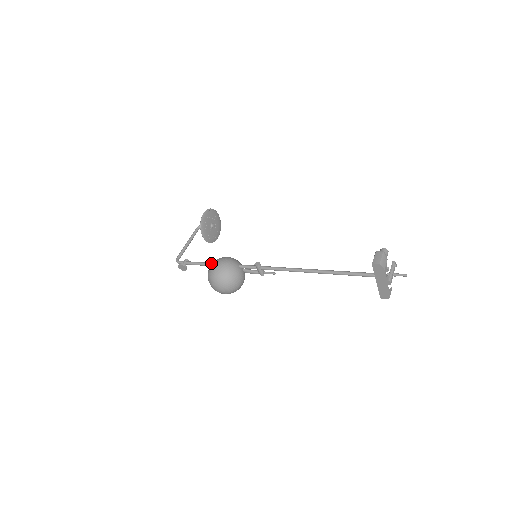
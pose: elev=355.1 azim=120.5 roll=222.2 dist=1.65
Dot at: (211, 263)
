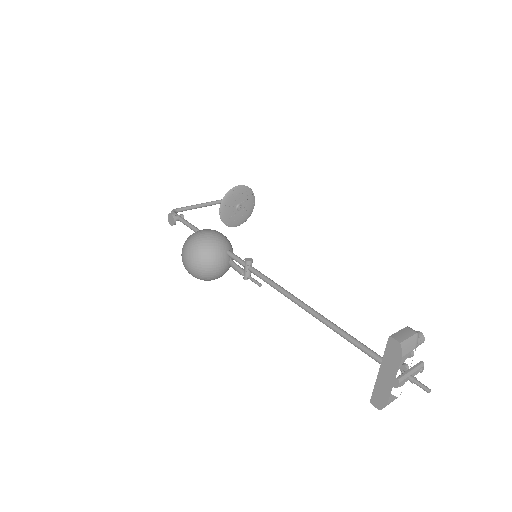
Dot at: occluded
